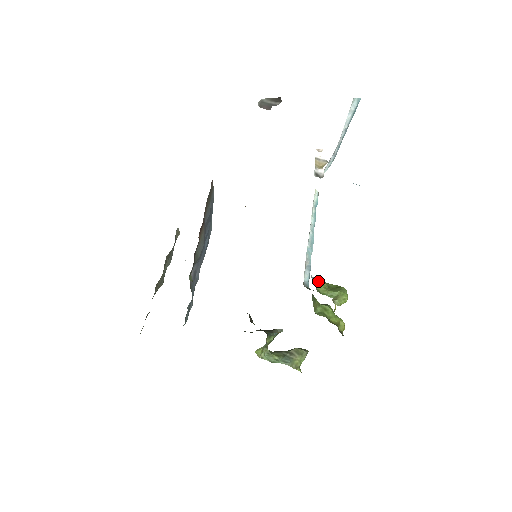
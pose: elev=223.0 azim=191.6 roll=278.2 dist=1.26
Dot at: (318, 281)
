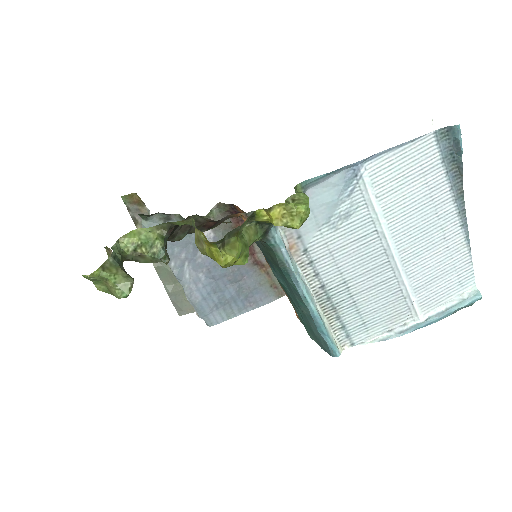
Dot at: occluded
